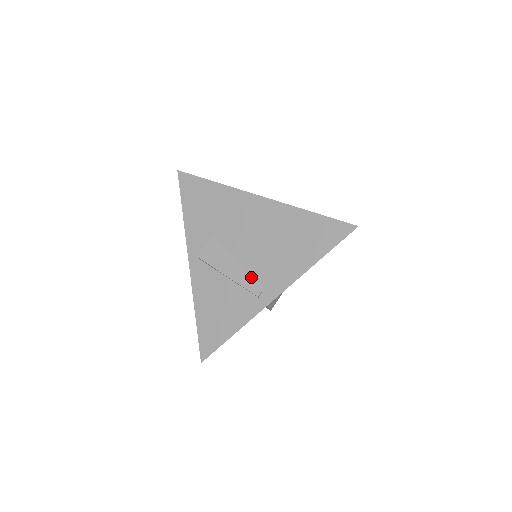
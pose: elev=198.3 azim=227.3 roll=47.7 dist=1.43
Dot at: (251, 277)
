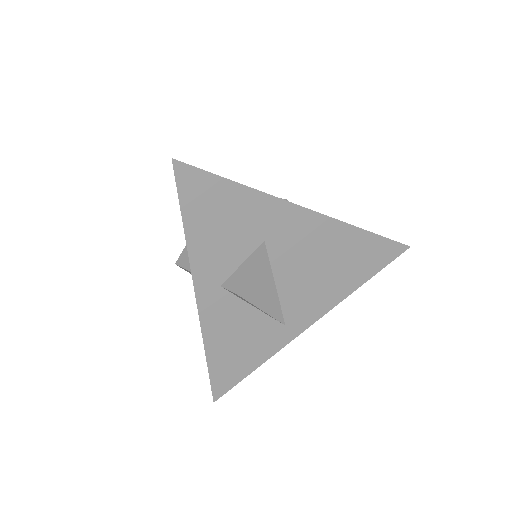
Dot at: occluded
